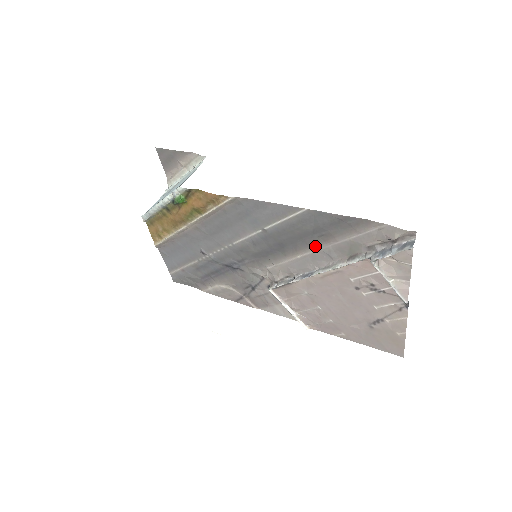
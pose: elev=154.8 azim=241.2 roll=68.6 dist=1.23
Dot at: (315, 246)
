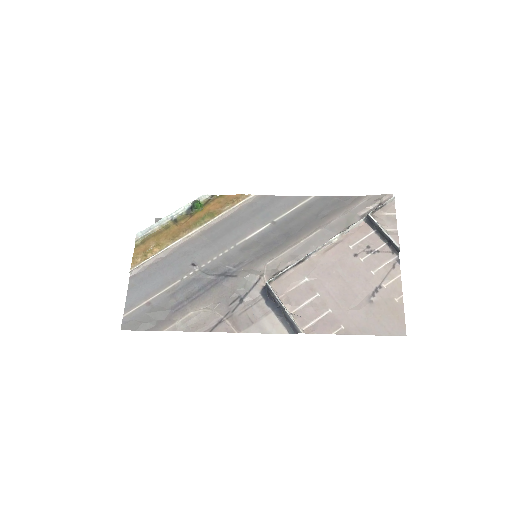
Dot at: (318, 227)
